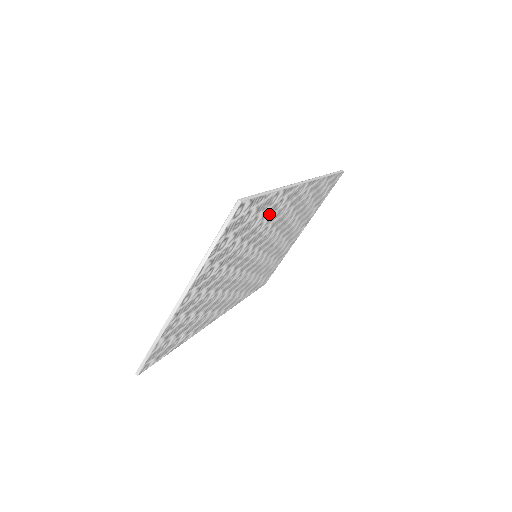
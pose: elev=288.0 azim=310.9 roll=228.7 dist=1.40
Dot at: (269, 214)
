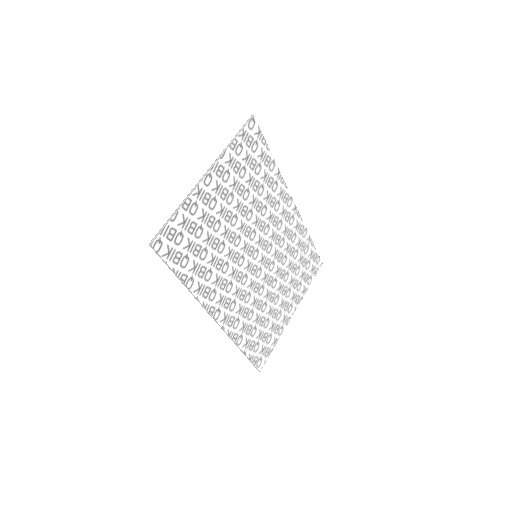
Dot at: (268, 186)
